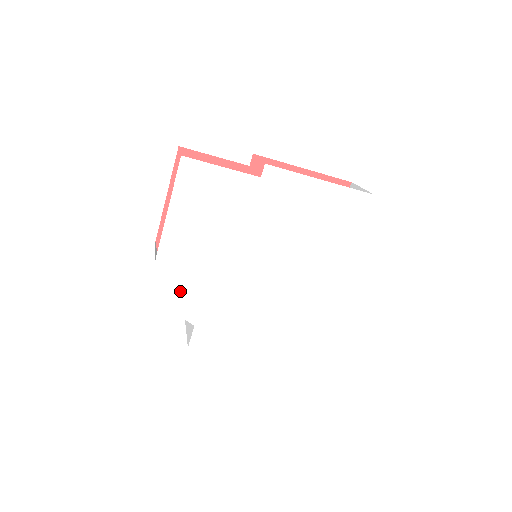
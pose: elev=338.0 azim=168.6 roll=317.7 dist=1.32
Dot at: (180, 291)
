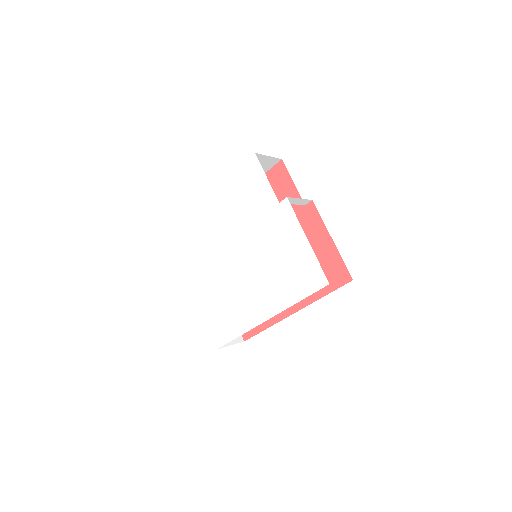
Dot at: (203, 226)
